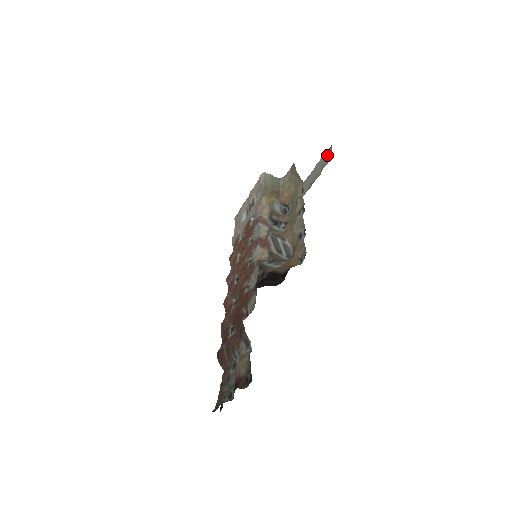
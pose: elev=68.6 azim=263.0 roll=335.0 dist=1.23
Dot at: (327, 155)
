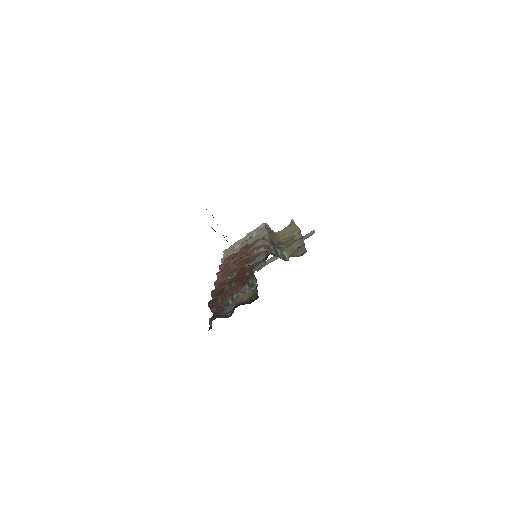
Dot at: (310, 234)
